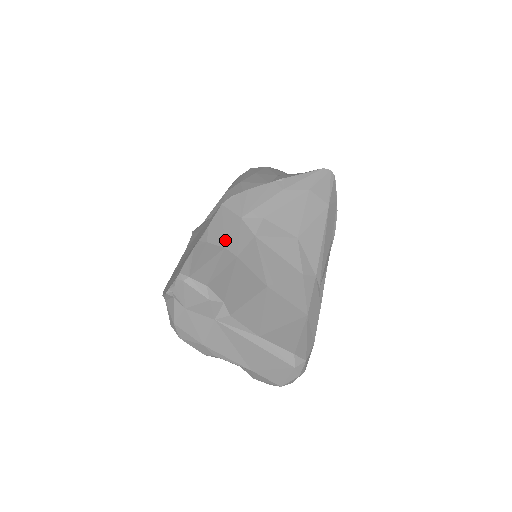
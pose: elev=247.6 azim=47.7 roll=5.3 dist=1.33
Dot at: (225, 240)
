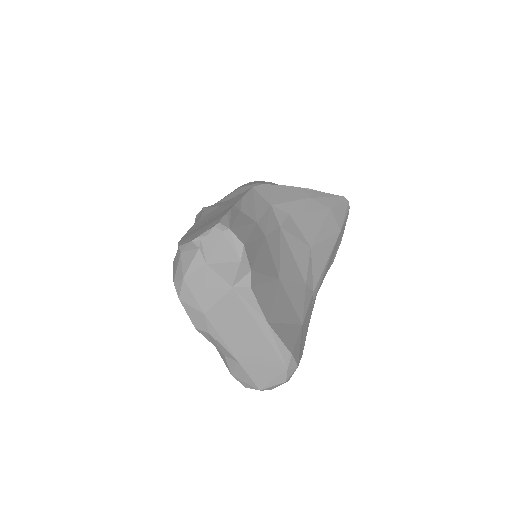
Dot at: (257, 216)
